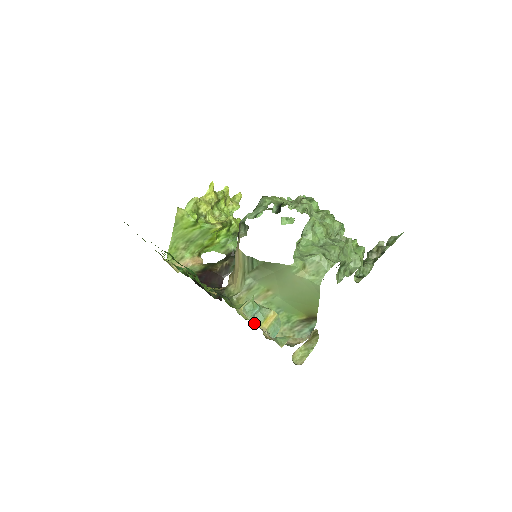
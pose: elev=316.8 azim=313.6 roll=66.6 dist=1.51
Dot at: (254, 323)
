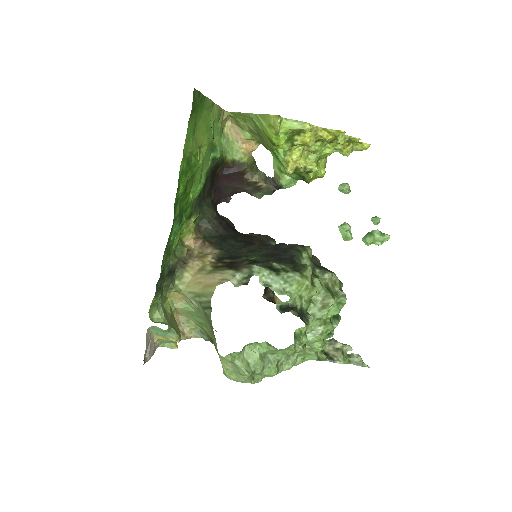
Dot at: (152, 333)
